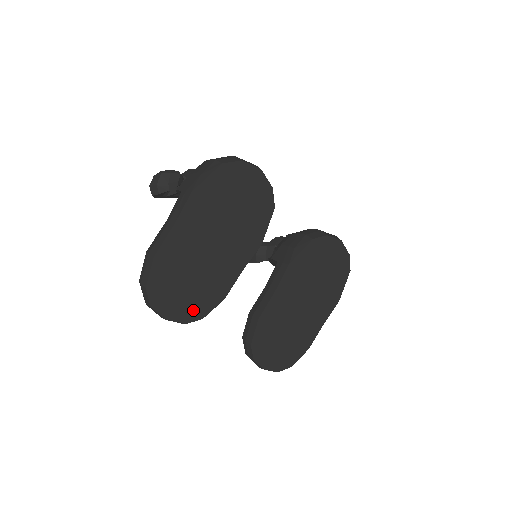
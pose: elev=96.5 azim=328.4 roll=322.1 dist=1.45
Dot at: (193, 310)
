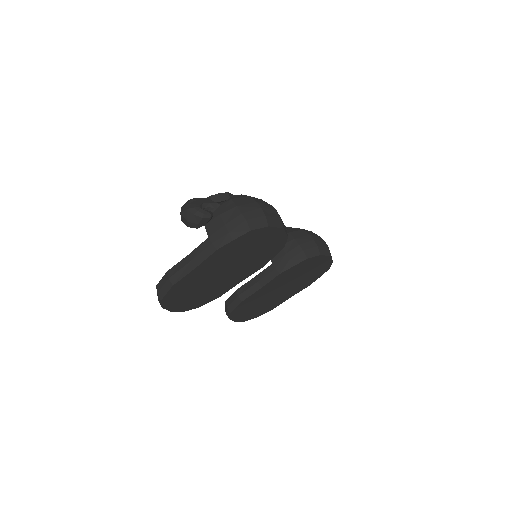
Dot at: (193, 305)
